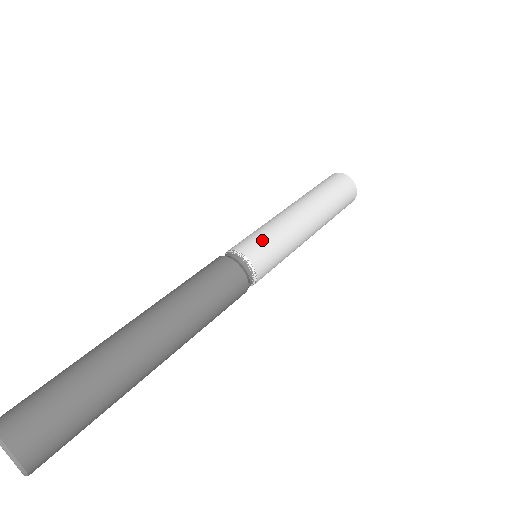
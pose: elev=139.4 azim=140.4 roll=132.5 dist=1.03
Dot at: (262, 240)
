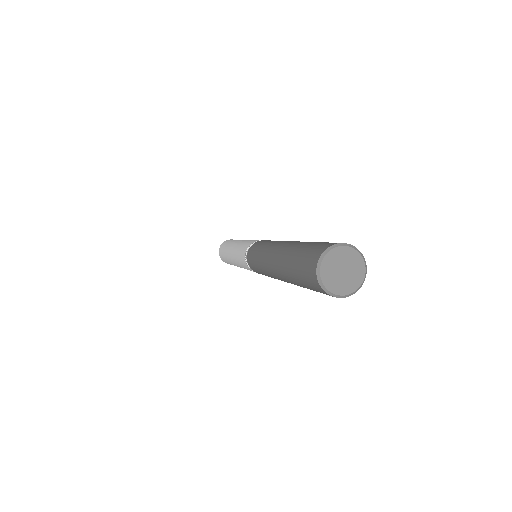
Dot at: occluded
